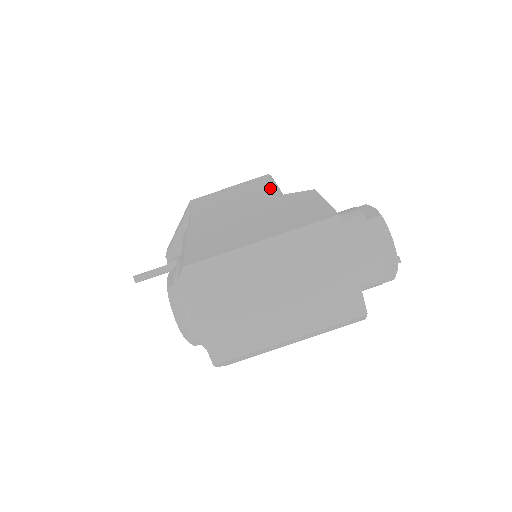
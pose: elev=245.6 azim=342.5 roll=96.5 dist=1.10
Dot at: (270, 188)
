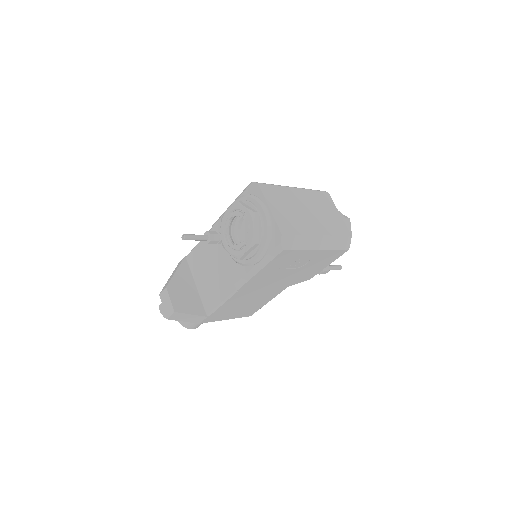
Dot at: occluded
